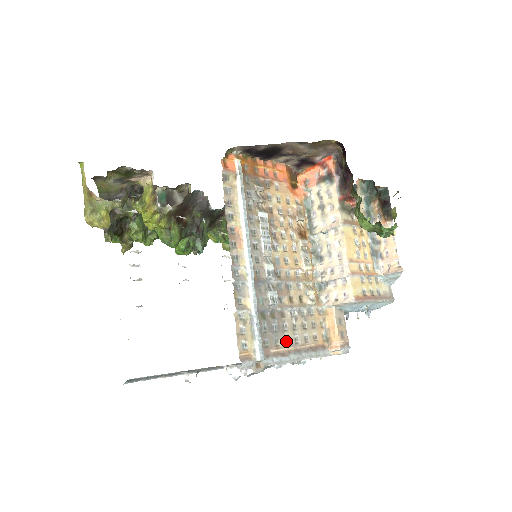
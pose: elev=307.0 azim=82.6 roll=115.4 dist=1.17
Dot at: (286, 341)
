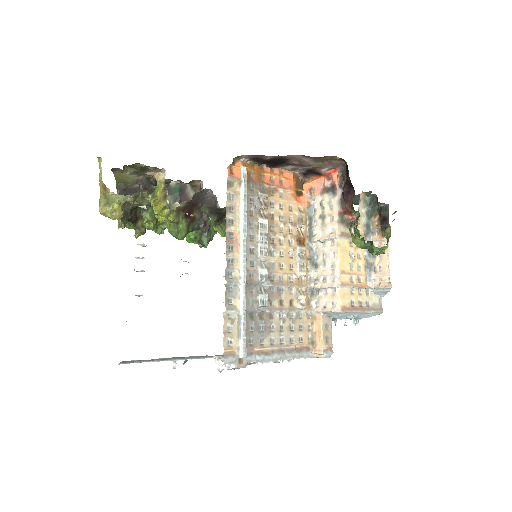
Dot at: (271, 341)
